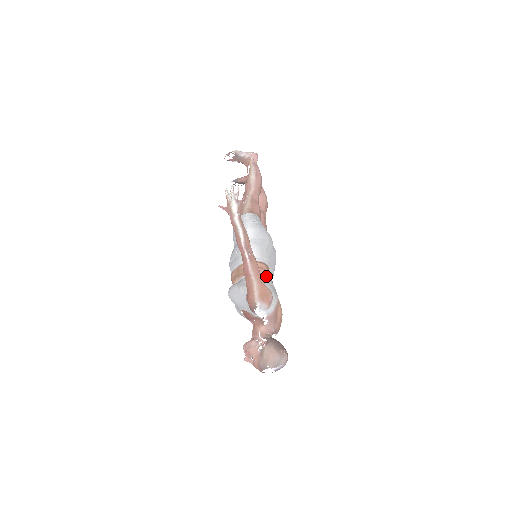
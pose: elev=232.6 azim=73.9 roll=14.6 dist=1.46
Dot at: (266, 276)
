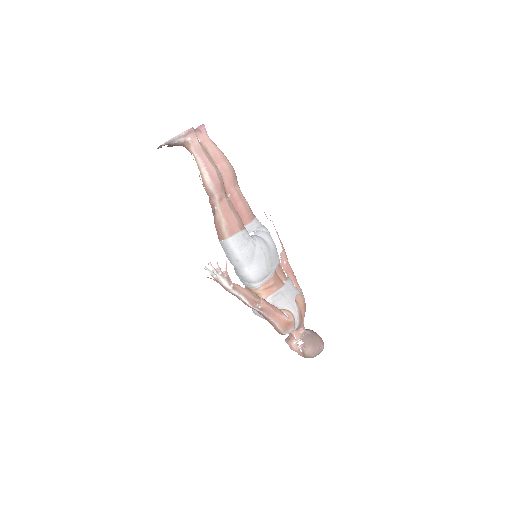
Dot at: (279, 296)
